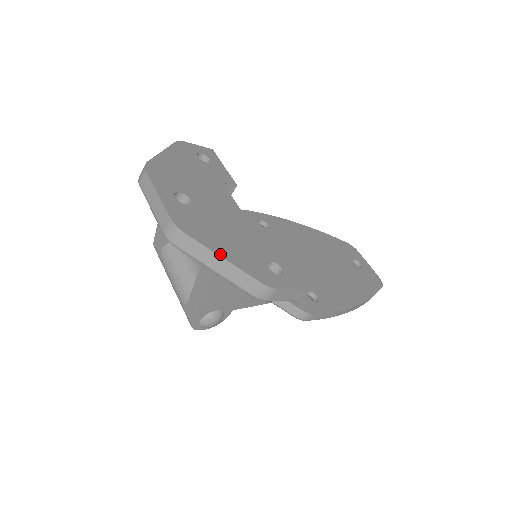
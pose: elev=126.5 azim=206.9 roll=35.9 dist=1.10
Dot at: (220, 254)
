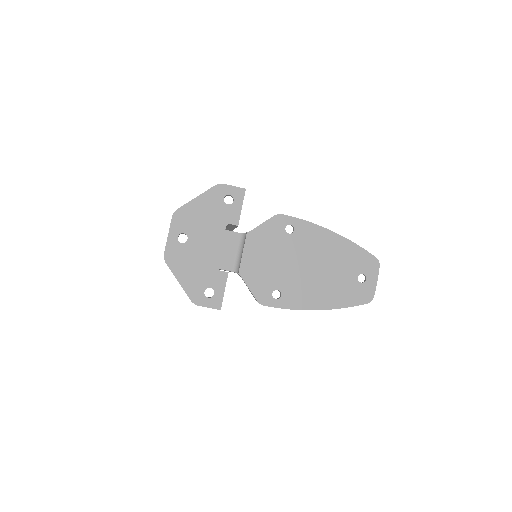
Dot at: (178, 279)
